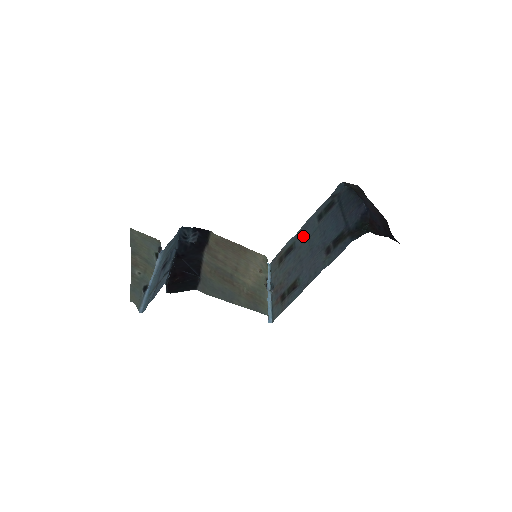
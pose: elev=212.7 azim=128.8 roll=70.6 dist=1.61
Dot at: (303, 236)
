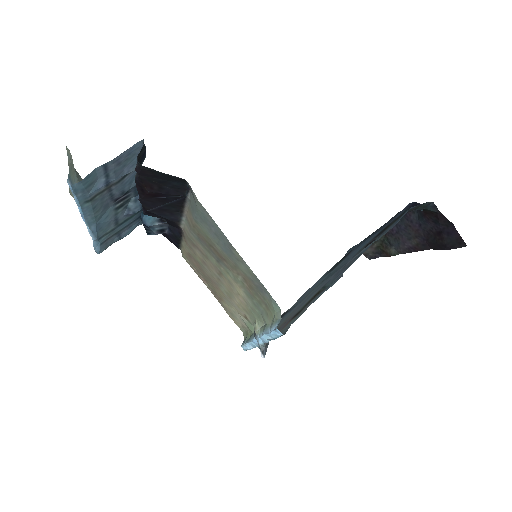
Dot at: (308, 291)
